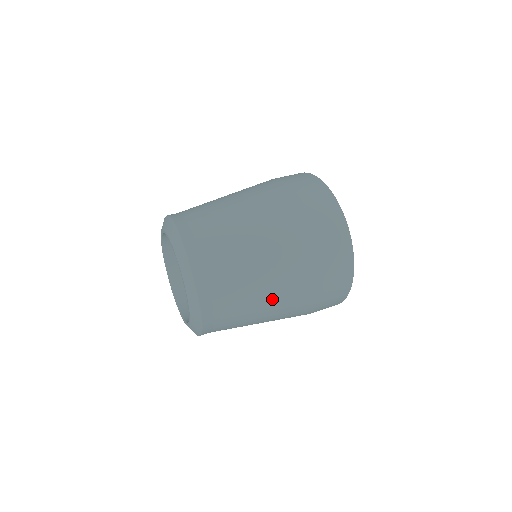
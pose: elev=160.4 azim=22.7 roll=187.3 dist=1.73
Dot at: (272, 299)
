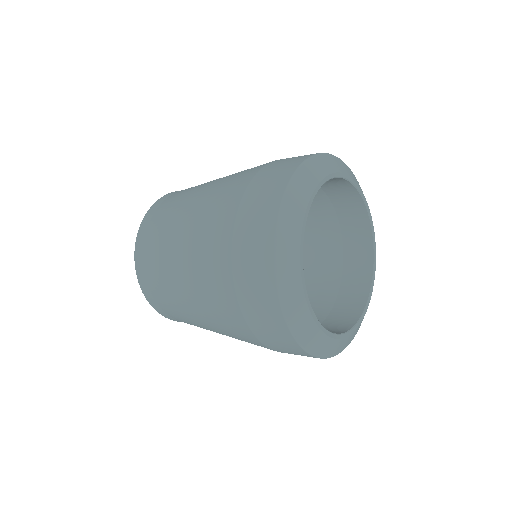
Dot at: occluded
